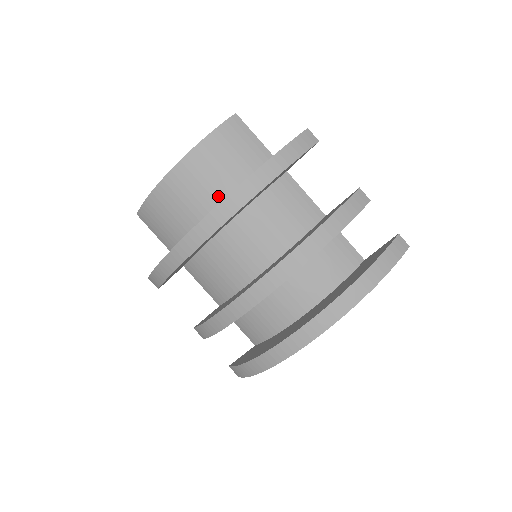
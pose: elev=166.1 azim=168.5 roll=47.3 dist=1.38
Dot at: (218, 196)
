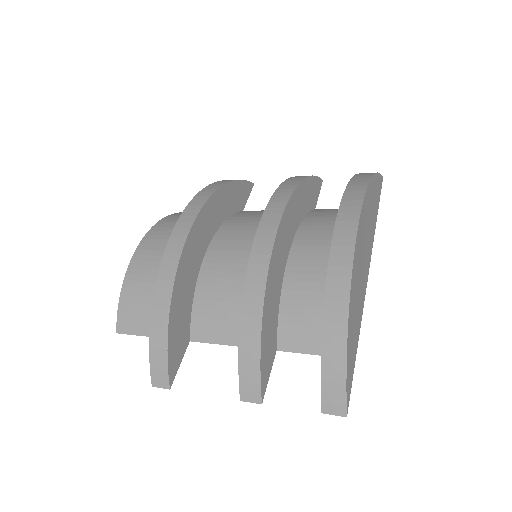
Dot at: occluded
